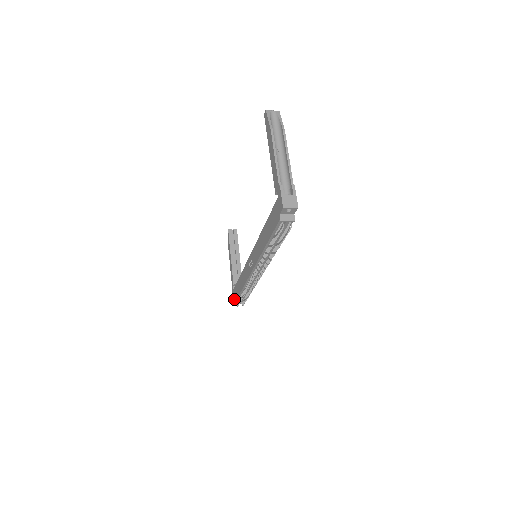
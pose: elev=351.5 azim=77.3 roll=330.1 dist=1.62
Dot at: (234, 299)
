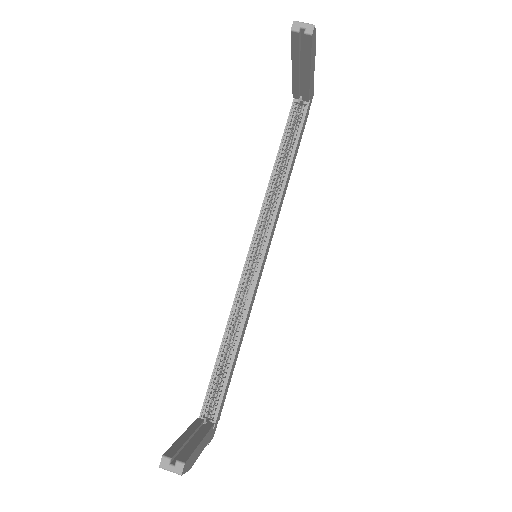
Dot at: occluded
